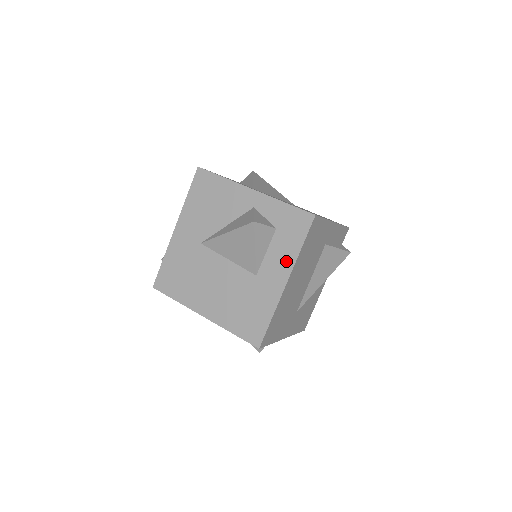
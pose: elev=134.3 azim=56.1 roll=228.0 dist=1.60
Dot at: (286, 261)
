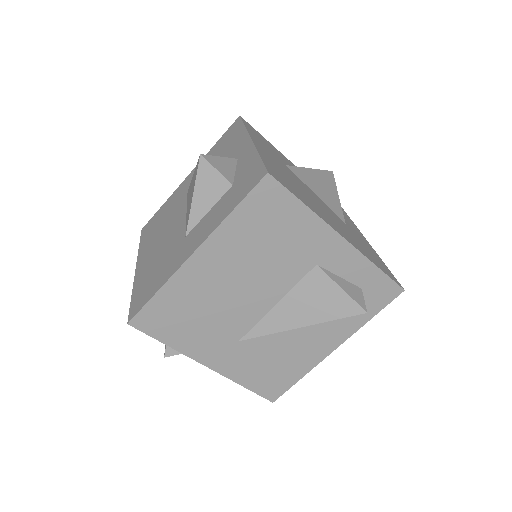
Dot at: (211, 226)
